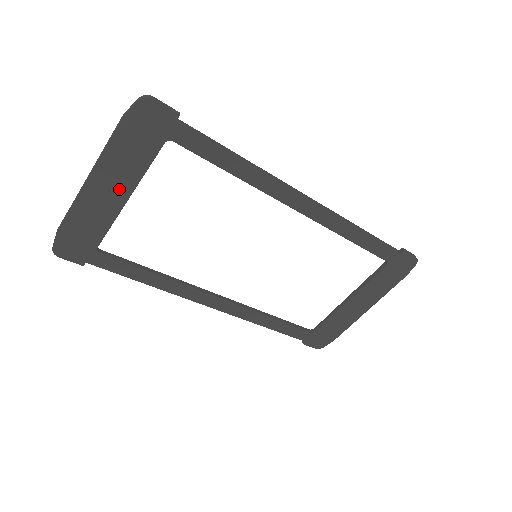
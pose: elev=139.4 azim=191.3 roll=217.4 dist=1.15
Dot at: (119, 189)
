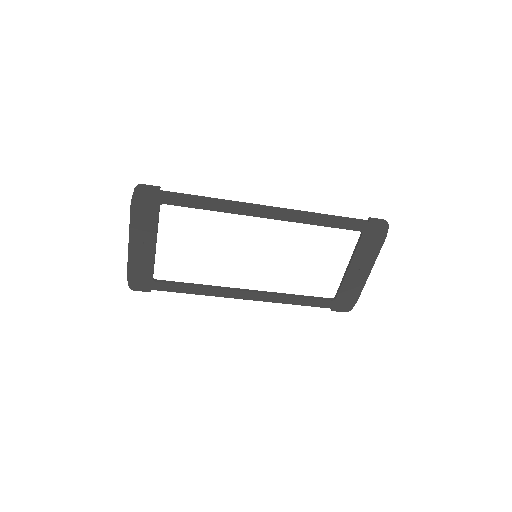
Dot at: (148, 241)
